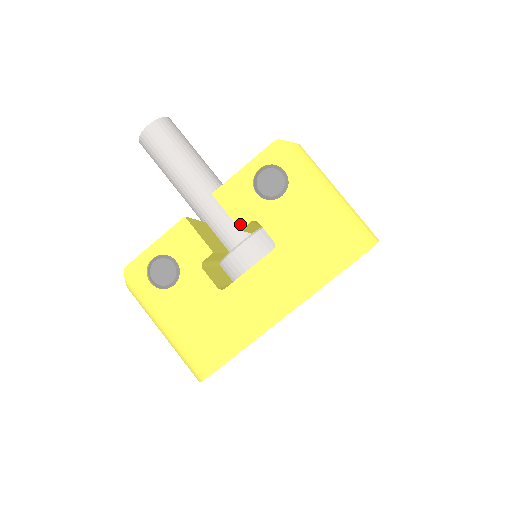
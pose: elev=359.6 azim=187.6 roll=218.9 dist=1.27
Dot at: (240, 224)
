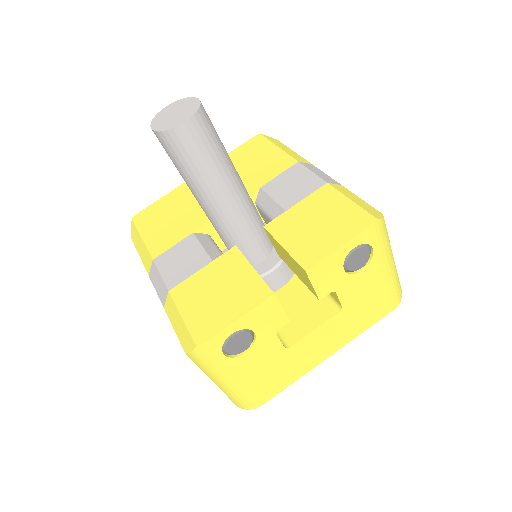
Dot at: (321, 296)
